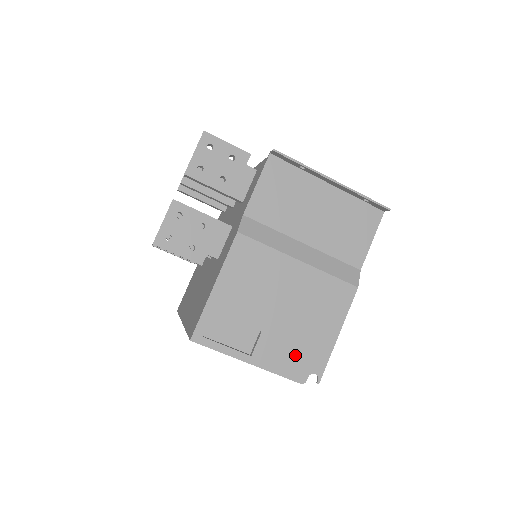
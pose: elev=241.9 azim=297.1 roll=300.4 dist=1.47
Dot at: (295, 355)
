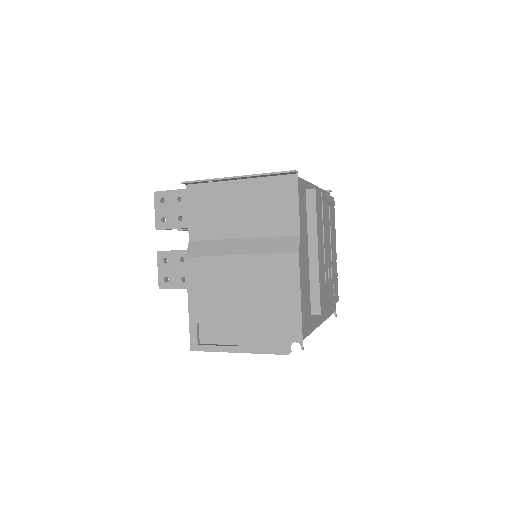
Dot at: (271, 333)
